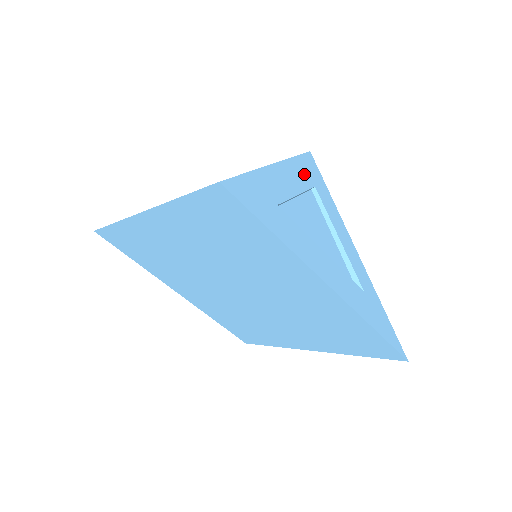
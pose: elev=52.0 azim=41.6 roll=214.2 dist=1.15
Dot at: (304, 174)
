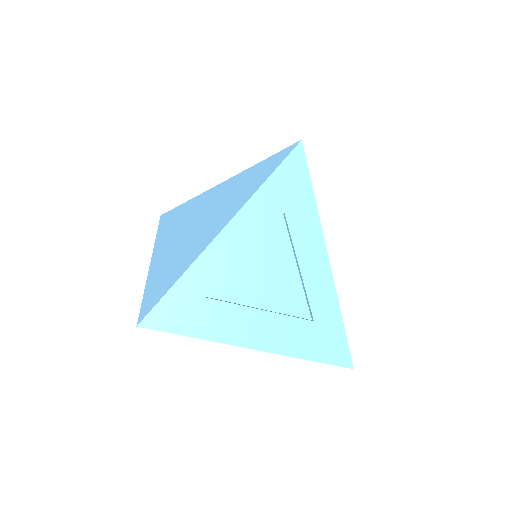
Dot at: (269, 207)
